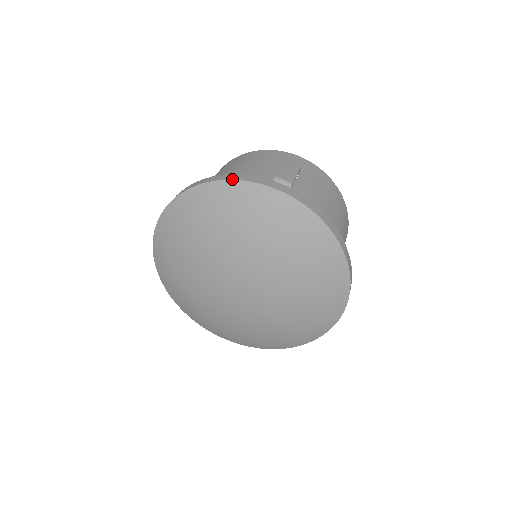
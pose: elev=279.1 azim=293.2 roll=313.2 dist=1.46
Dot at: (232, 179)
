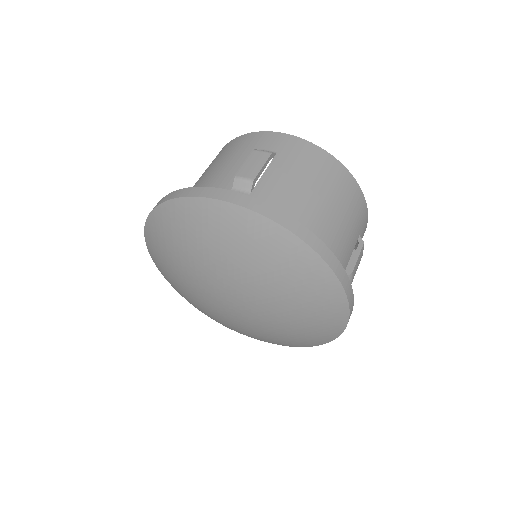
Dot at: (179, 197)
